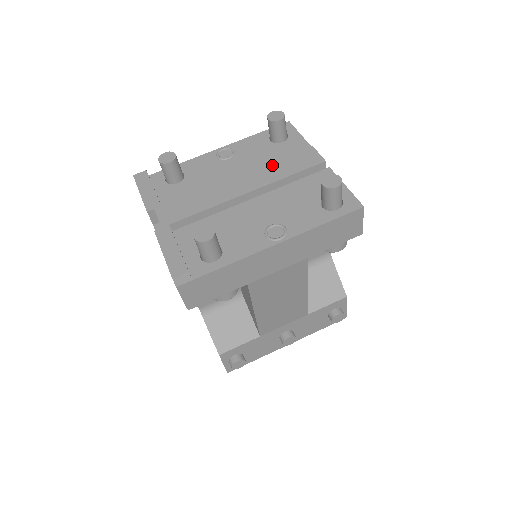
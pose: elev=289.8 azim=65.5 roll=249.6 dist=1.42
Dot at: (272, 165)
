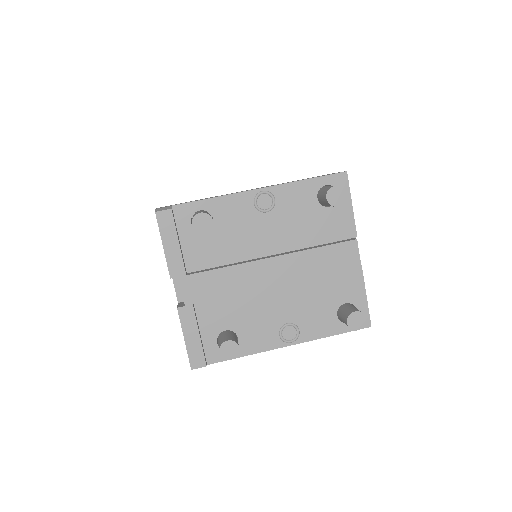
Dot at: (310, 254)
